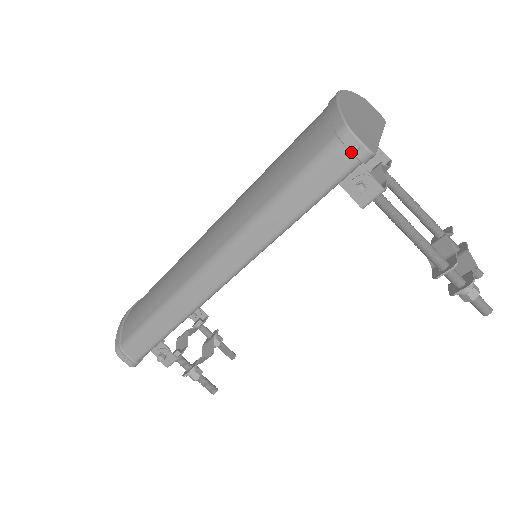
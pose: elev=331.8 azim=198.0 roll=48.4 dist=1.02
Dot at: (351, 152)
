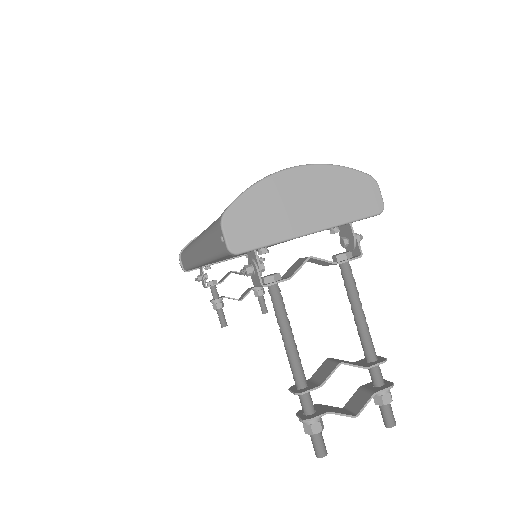
Dot at: occluded
